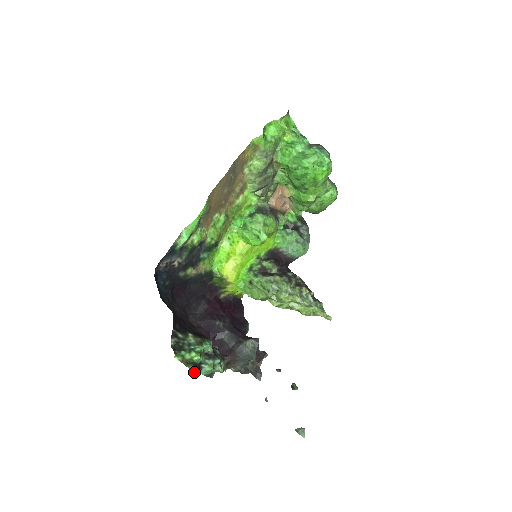
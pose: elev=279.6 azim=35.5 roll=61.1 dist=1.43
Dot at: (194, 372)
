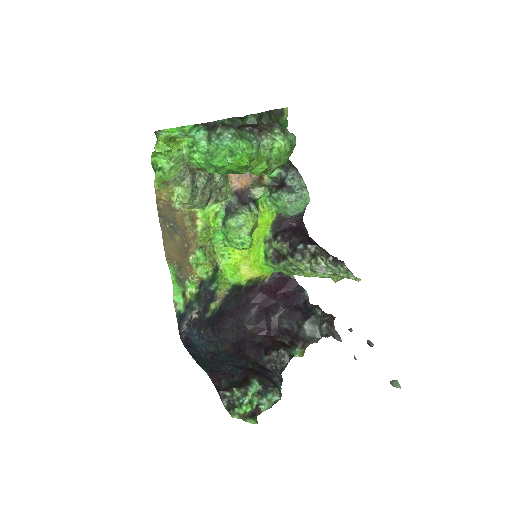
Dot at: occluded
